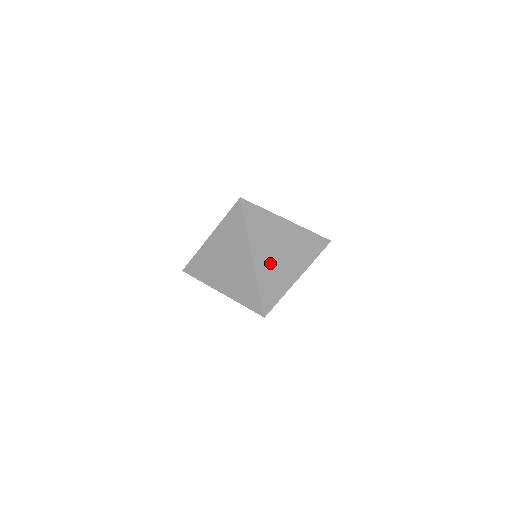
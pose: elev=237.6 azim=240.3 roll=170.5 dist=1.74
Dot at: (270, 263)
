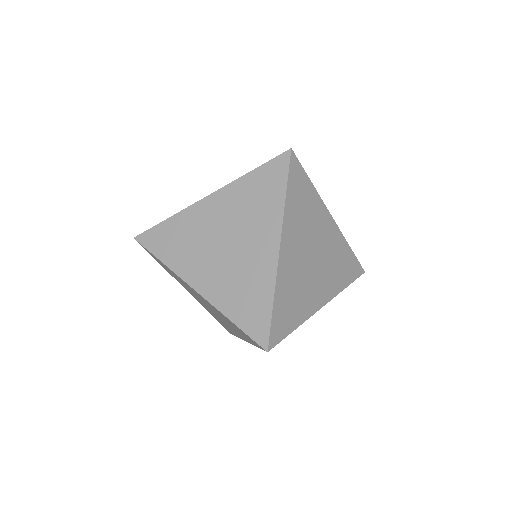
Dot at: (297, 268)
